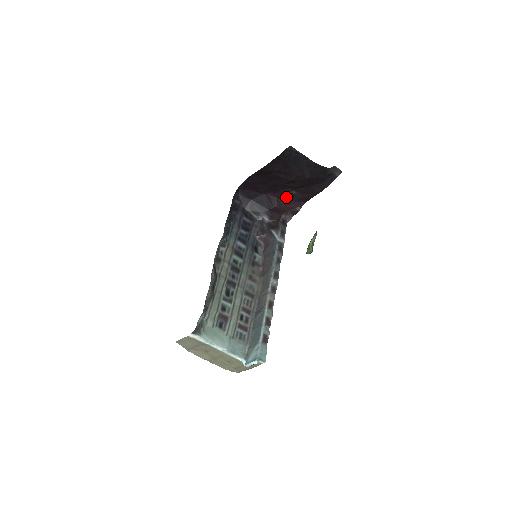
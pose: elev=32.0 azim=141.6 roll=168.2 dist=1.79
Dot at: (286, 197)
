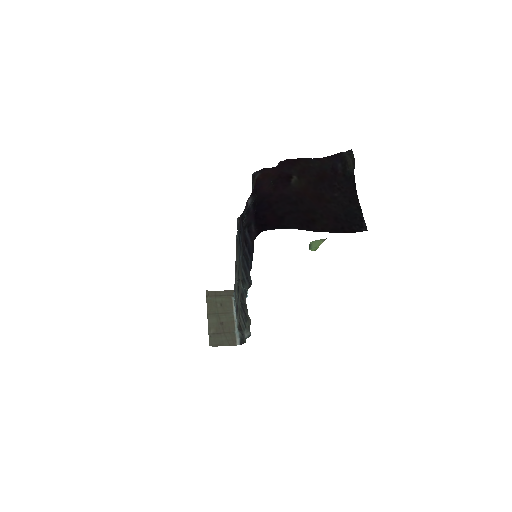
Dot at: (282, 180)
